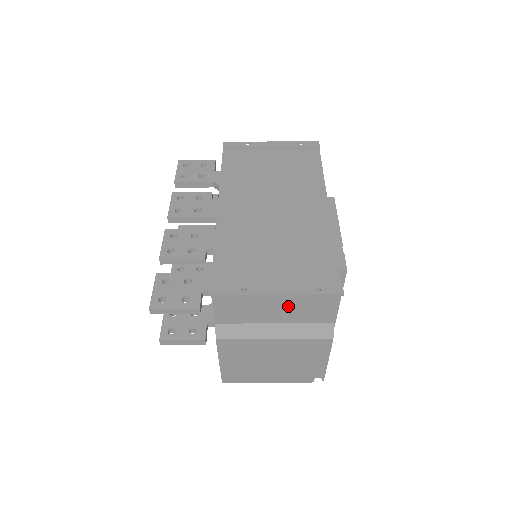
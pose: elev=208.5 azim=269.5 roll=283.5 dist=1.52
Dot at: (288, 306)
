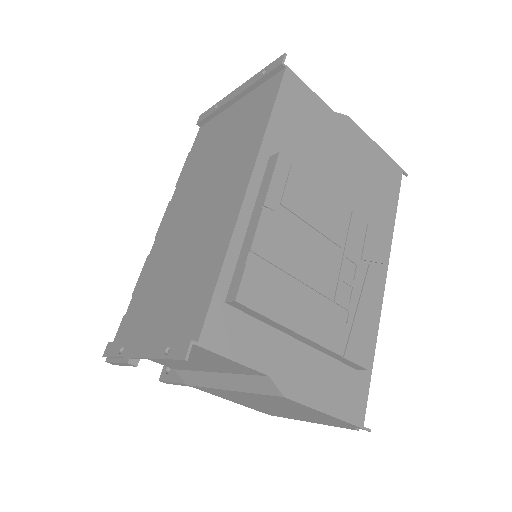
Dot at: (191, 359)
